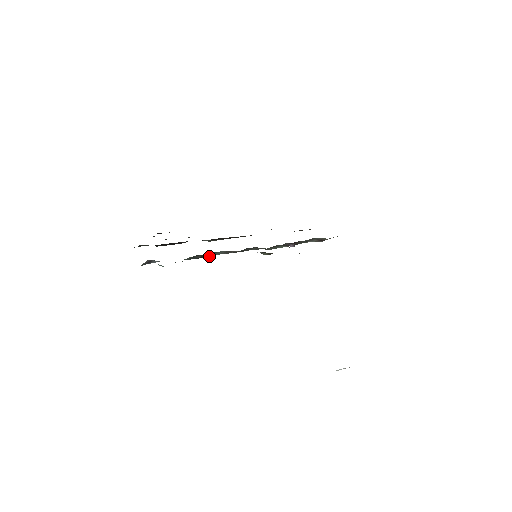
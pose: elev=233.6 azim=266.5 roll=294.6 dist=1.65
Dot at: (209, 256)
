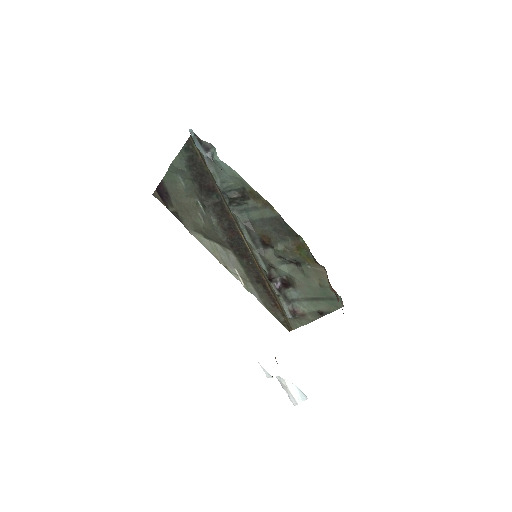
Dot at: (233, 209)
